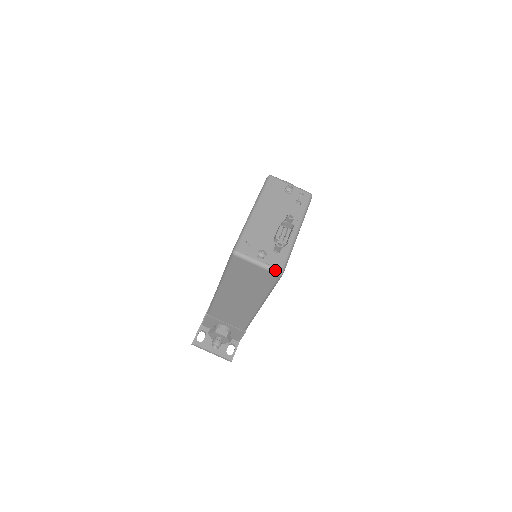
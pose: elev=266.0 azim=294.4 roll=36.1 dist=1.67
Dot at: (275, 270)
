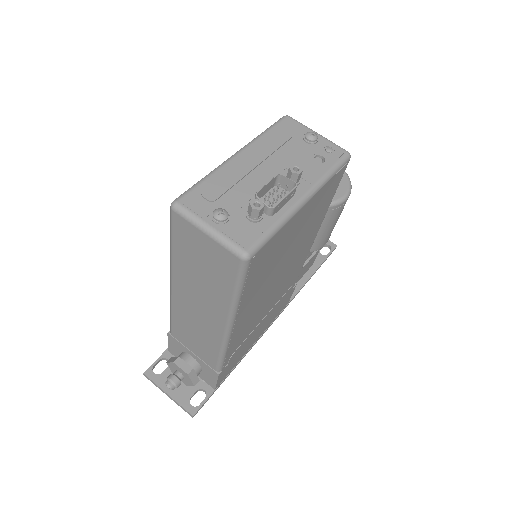
Dot at: (236, 247)
